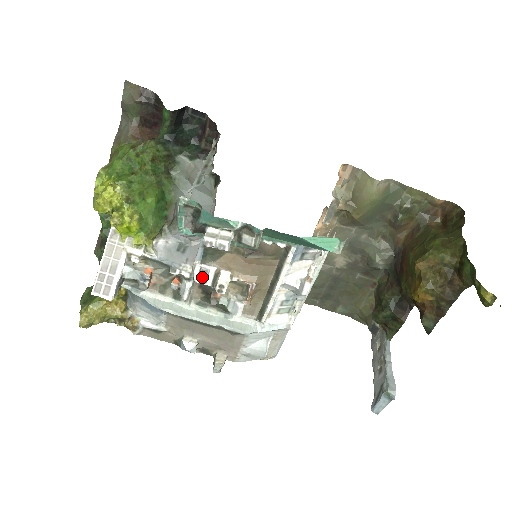
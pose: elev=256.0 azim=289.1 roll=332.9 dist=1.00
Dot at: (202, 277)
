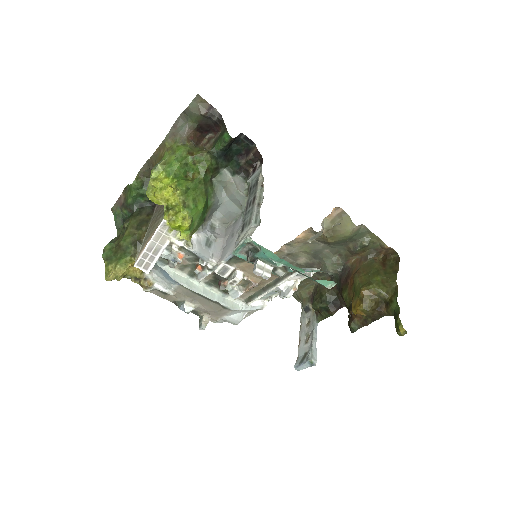
Dot at: (222, 272)
